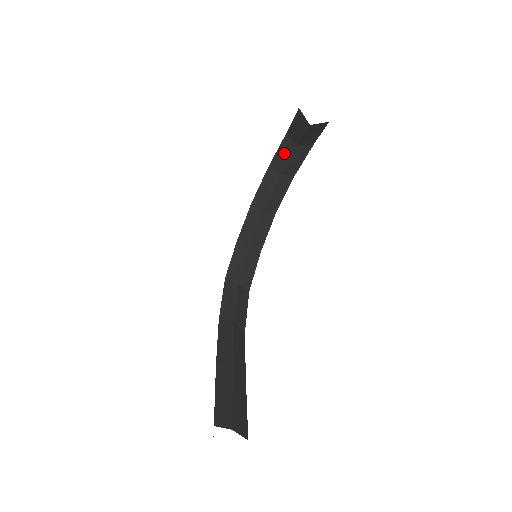
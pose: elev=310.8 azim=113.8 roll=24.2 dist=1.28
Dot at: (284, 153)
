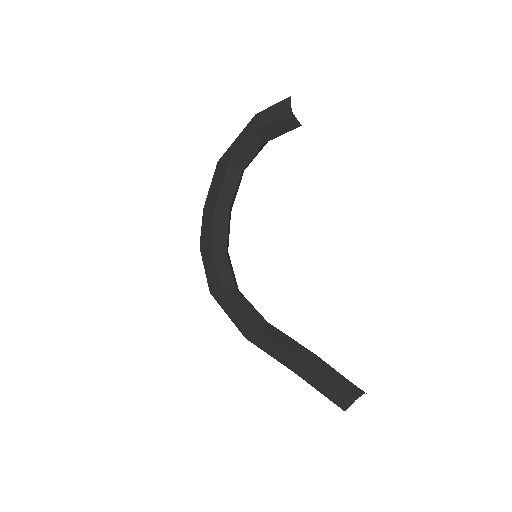
Dot at: (248, 151)
